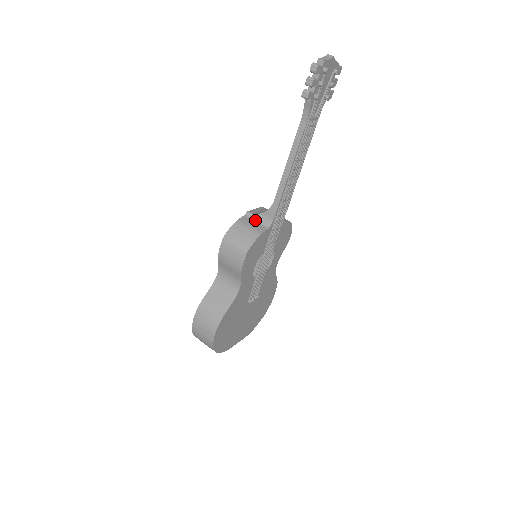
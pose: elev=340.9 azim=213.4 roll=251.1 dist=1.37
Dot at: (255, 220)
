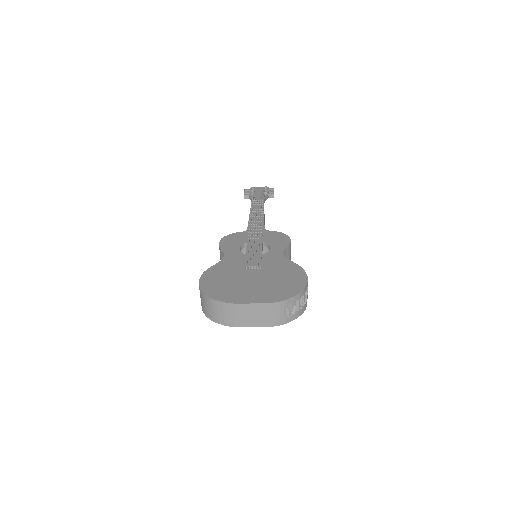
Dot at: occluded
